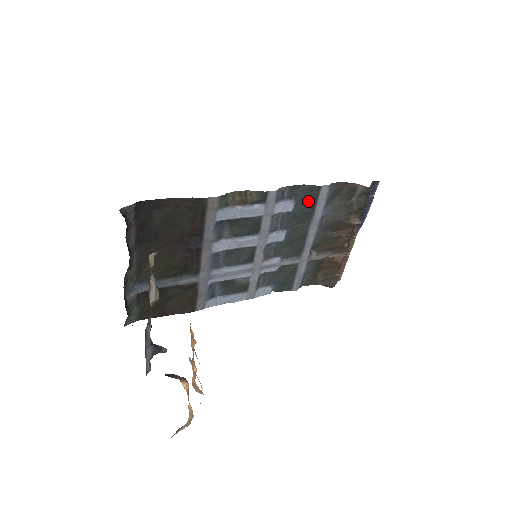
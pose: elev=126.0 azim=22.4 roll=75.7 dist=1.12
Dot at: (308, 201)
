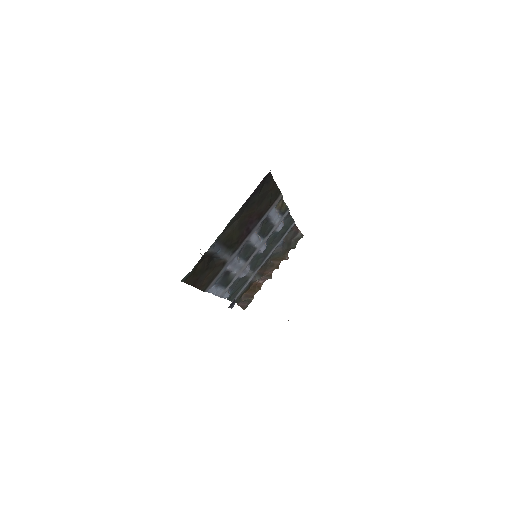
Dot at: (285, 229)
